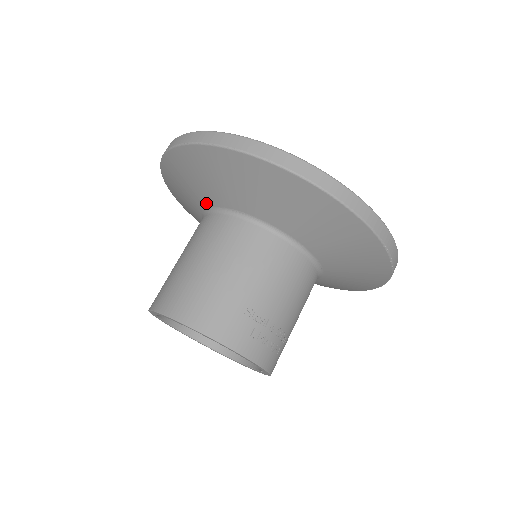
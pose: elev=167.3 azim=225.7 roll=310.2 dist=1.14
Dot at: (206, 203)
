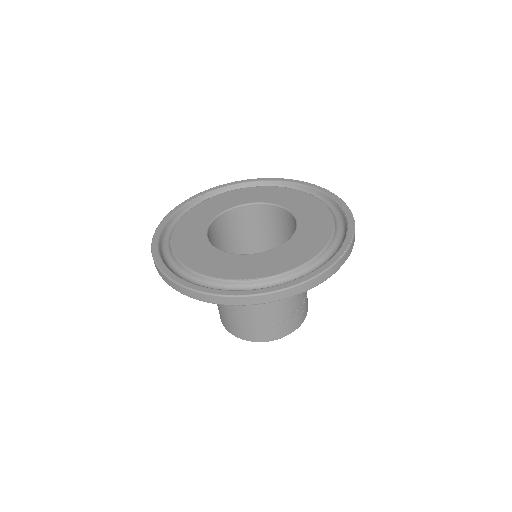
Dot at: occluded
